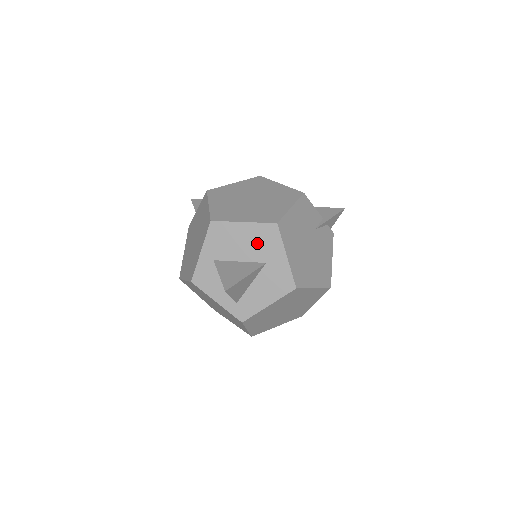
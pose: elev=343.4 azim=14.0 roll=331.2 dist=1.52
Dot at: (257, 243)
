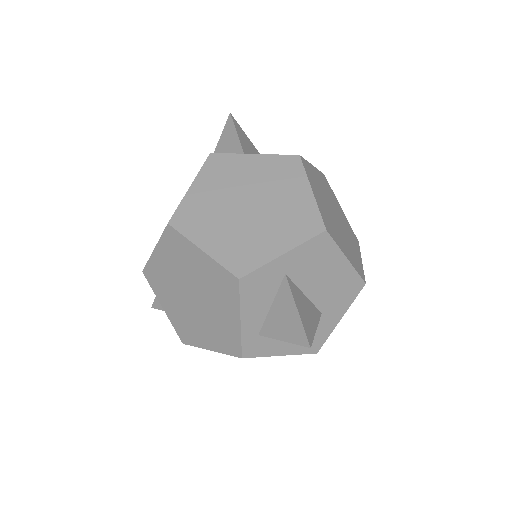
Dot at: (335, 289)
